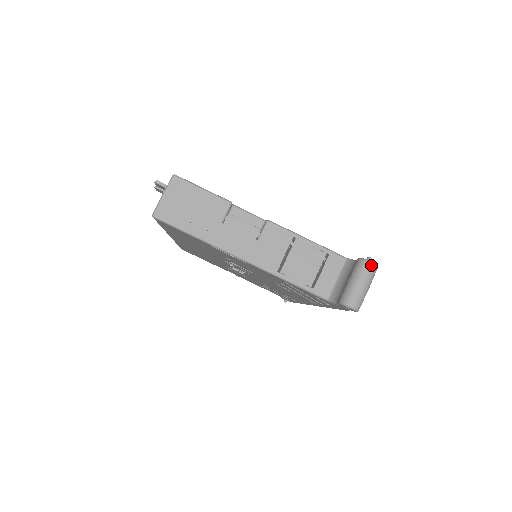
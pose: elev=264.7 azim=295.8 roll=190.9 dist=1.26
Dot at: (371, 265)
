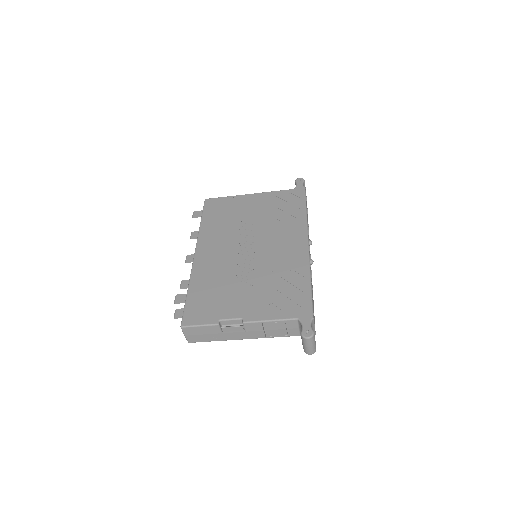
Dot at: (308, 339)
